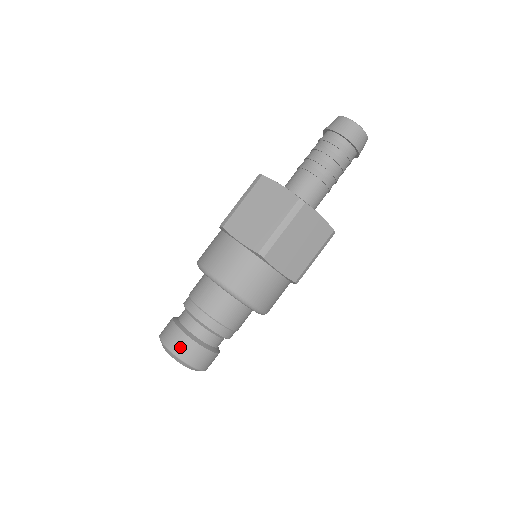
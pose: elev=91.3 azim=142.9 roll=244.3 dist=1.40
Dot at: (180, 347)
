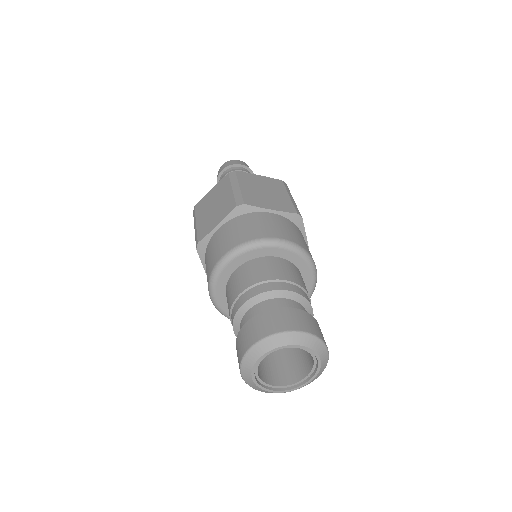
Dot at: (262, 327)
